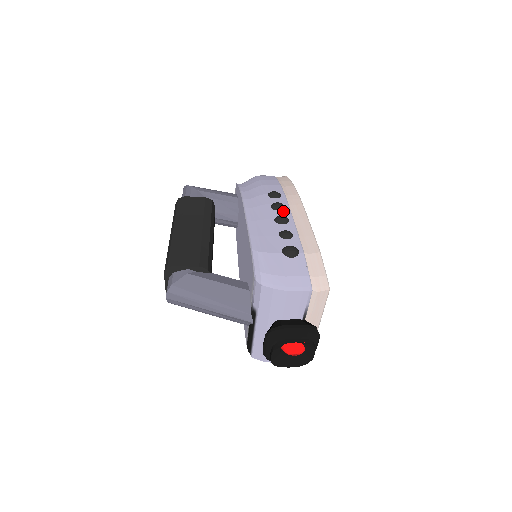
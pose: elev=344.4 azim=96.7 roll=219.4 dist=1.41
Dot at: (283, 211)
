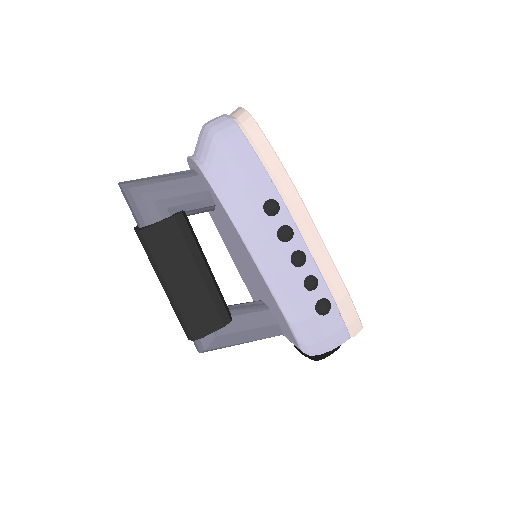
Dot at: (294, 240)
